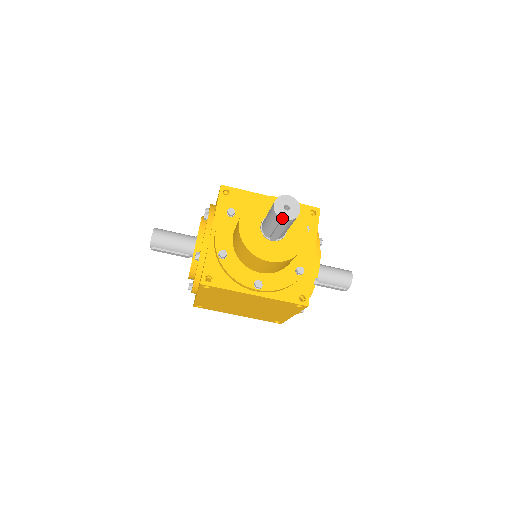
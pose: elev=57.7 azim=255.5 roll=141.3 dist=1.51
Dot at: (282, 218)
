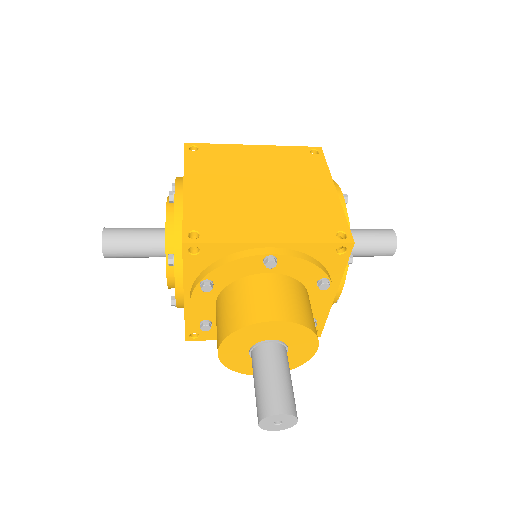
Dot at: occluded
